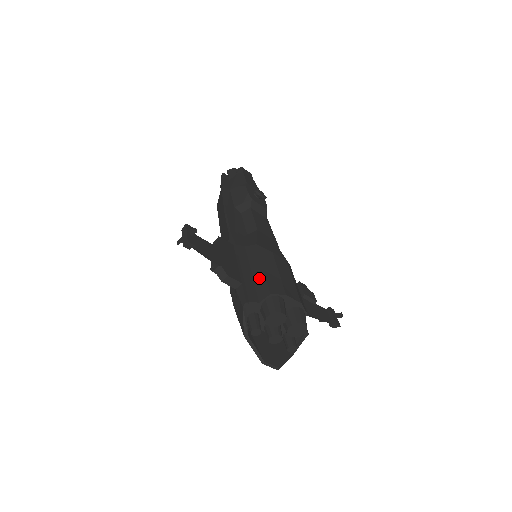
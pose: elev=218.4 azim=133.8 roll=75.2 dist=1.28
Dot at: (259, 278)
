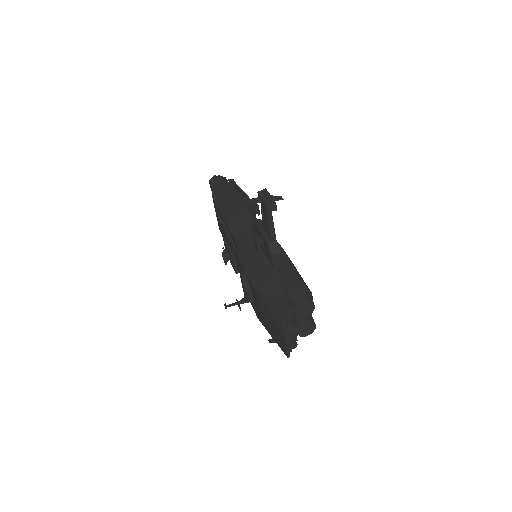
Dot at: (290, 270)
